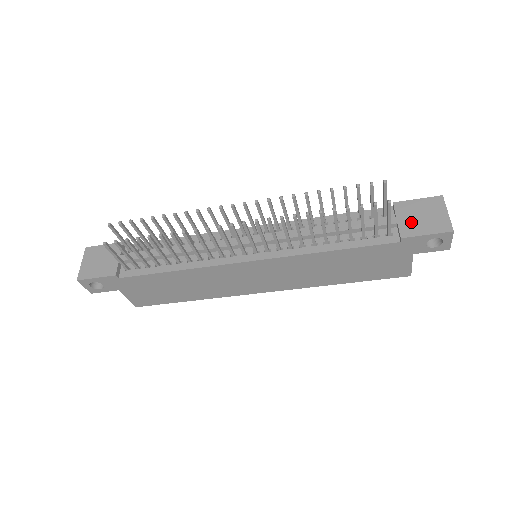
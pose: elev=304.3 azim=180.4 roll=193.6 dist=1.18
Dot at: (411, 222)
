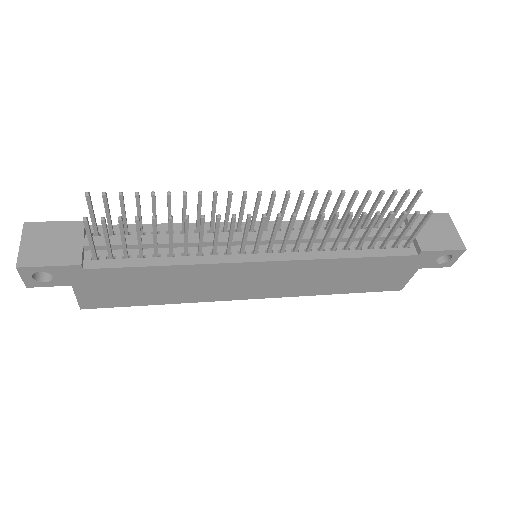
Dot at: (427, 236)
